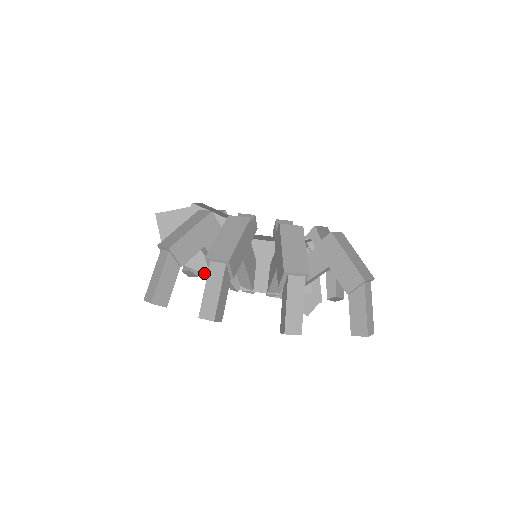
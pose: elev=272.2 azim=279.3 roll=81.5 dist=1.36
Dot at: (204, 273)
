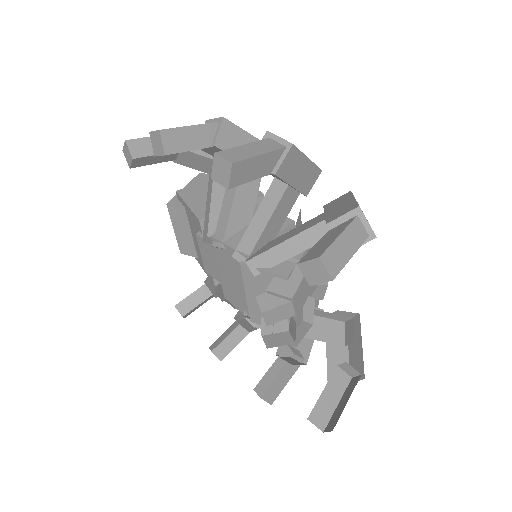
Dot at: (193, 211)
